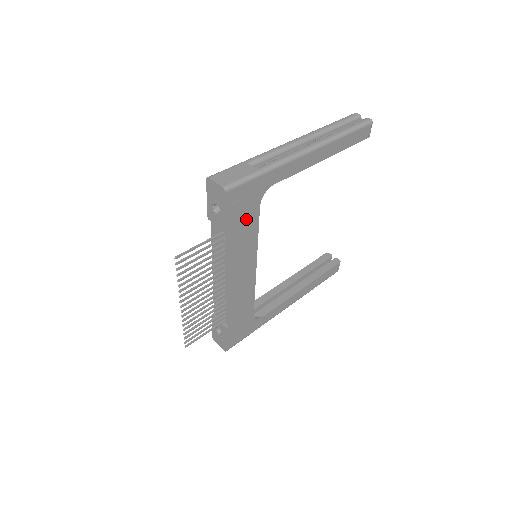
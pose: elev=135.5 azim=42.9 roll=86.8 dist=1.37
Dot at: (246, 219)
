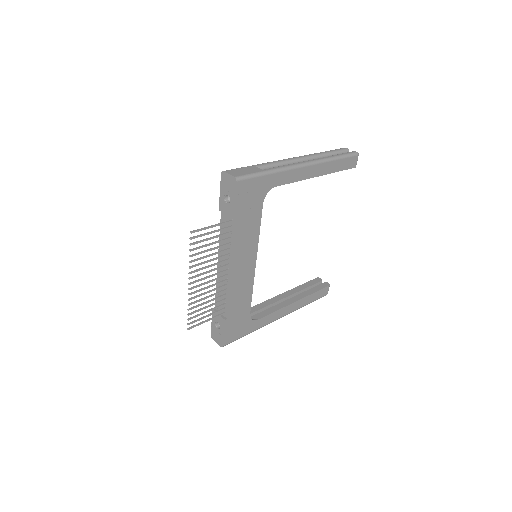
Dot at: (251, 212)
